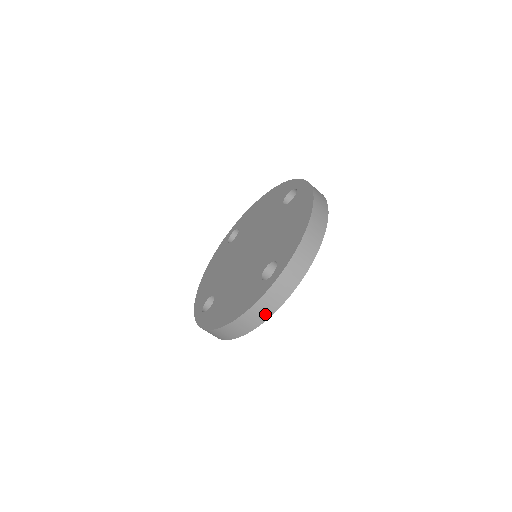
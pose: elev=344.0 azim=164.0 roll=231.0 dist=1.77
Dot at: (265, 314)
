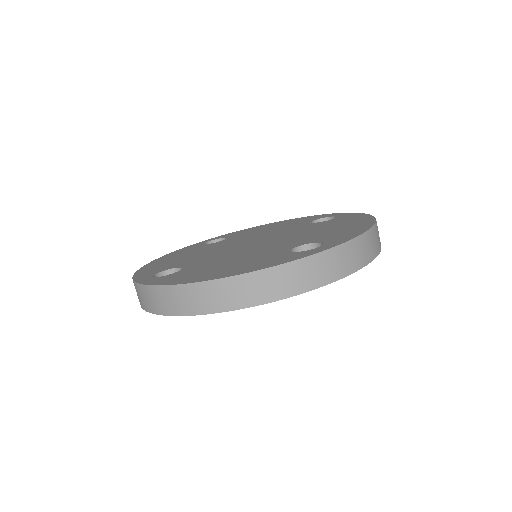
Dot at: (285, 289)
